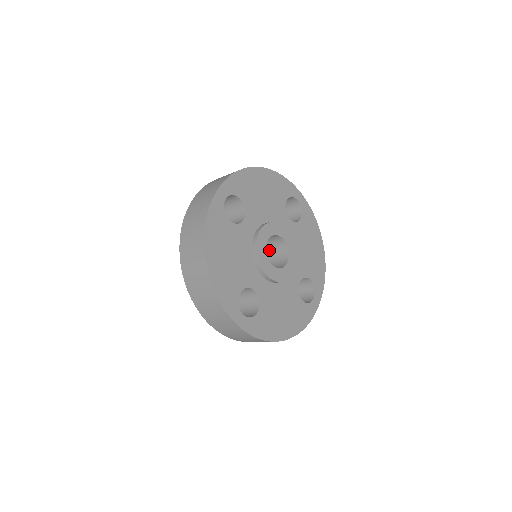
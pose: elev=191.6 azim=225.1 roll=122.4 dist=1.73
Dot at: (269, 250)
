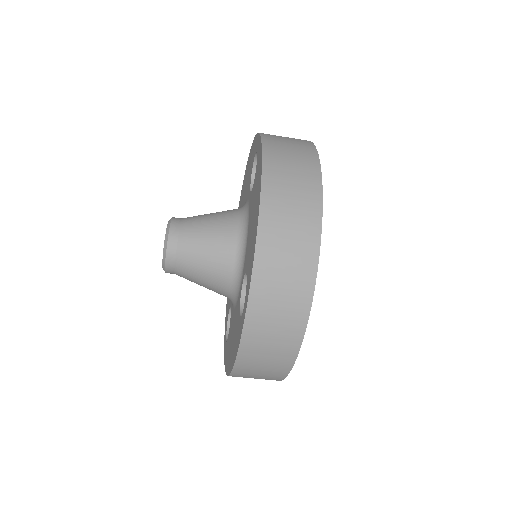
Dot at: occluded
